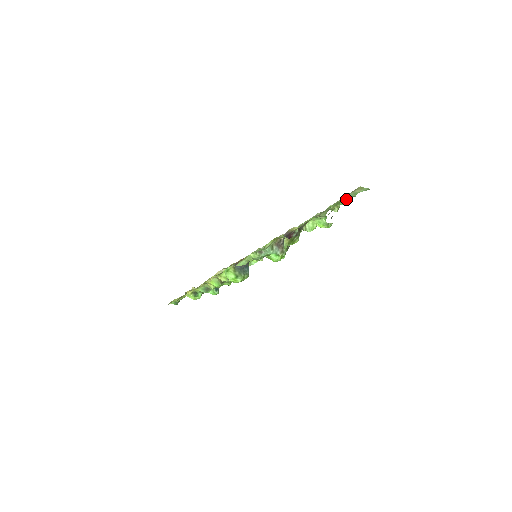
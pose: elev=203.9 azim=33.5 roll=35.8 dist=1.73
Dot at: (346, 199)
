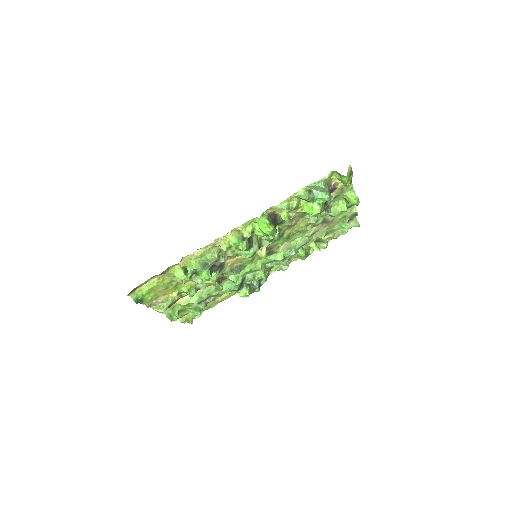
Dot at: (354, 211)
